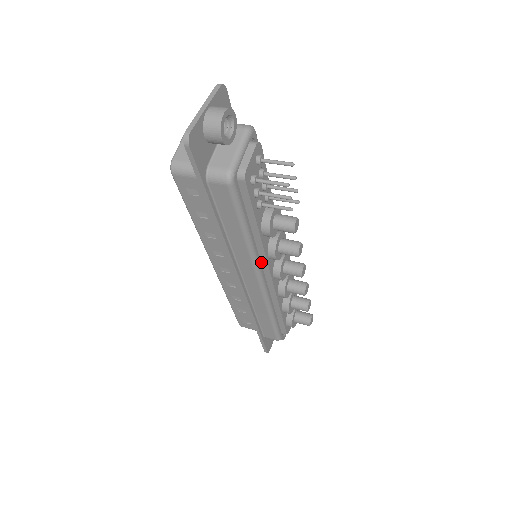
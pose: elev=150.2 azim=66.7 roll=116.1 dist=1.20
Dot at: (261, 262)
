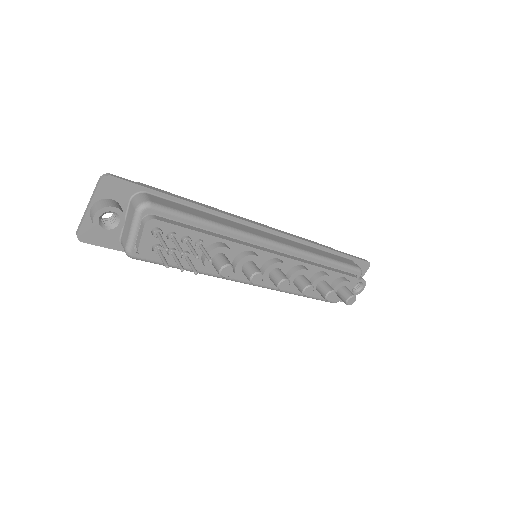
Dot at: occluded
